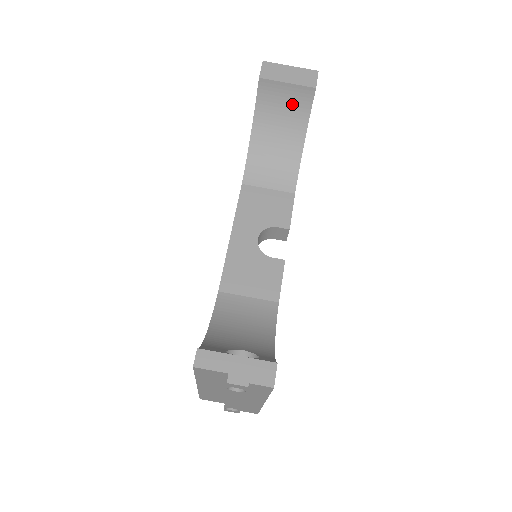
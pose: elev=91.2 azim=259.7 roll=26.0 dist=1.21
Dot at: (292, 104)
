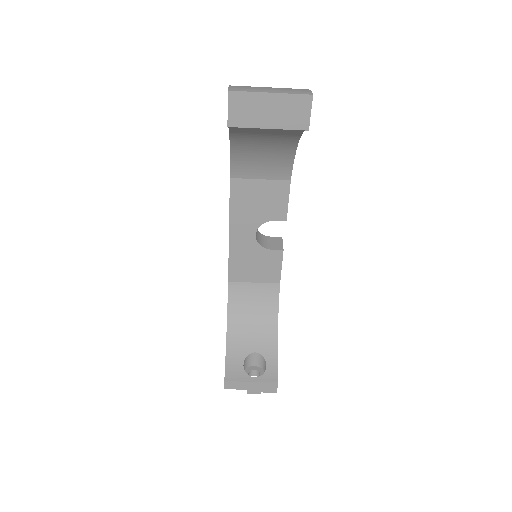
Dot at: (278, 129)
